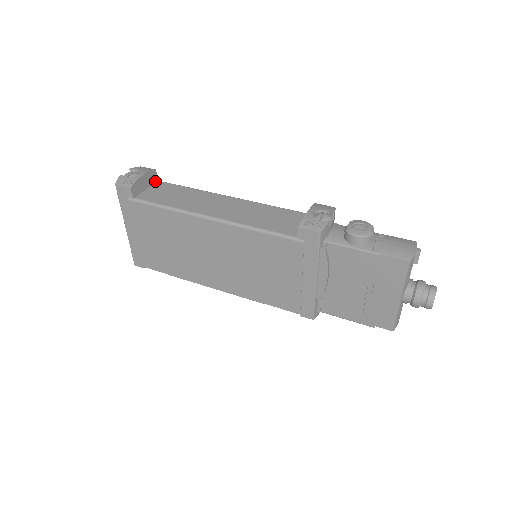
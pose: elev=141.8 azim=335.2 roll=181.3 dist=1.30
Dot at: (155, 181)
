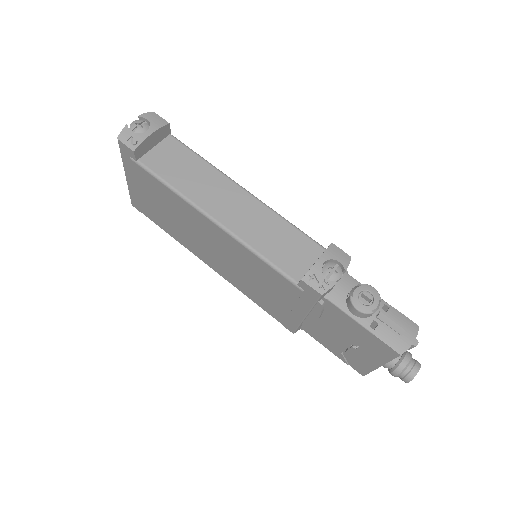
Dot at: (166, 135)
